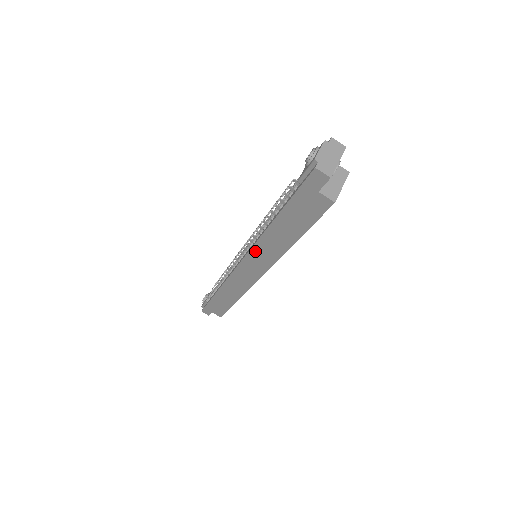
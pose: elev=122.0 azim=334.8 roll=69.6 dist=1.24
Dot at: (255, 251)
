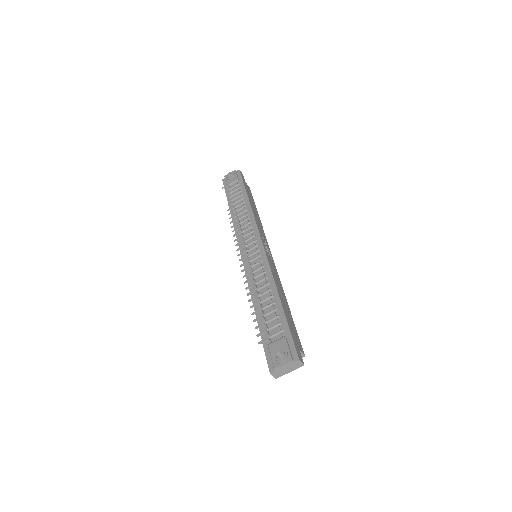
Dot at: occluded
